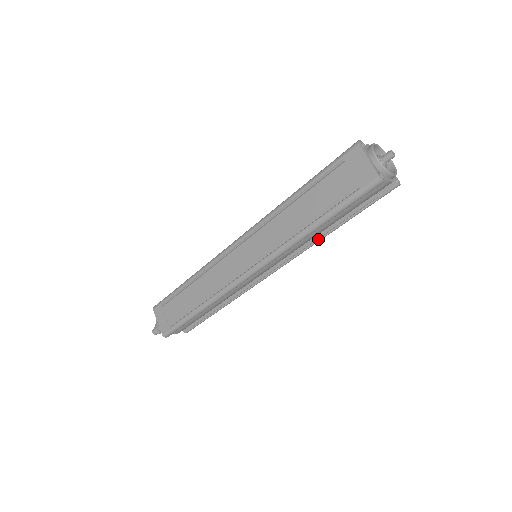
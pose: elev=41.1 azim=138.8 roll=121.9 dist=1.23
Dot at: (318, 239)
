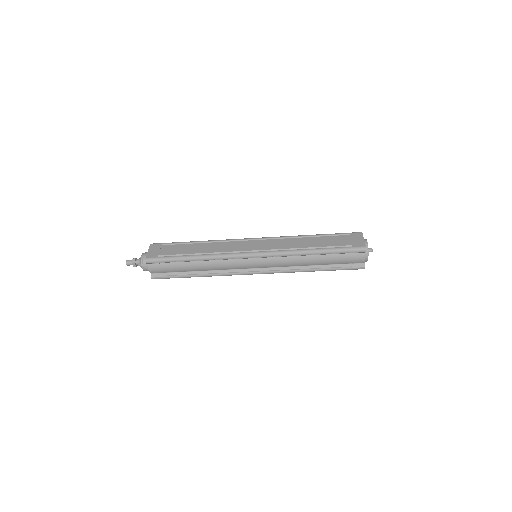
Dot at: (301, 269)
